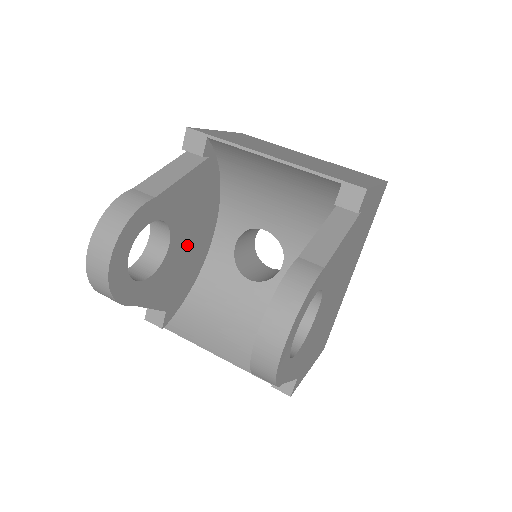
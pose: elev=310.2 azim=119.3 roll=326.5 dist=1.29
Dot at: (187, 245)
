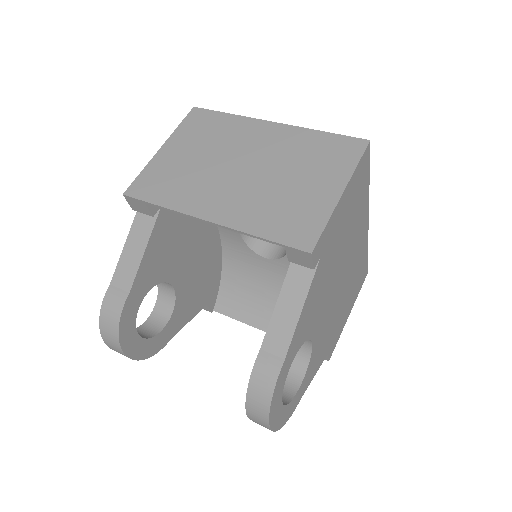
Dot at: (192, 263)
